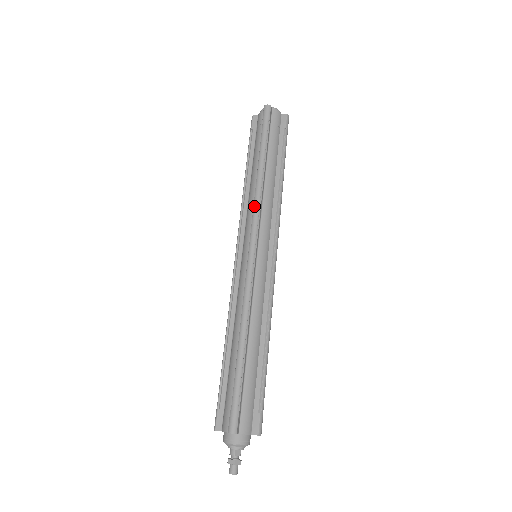
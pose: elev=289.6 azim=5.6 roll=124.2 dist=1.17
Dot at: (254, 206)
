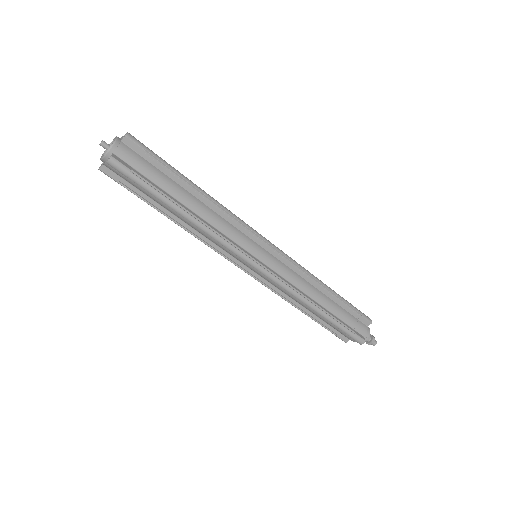
Dot at: occluded
